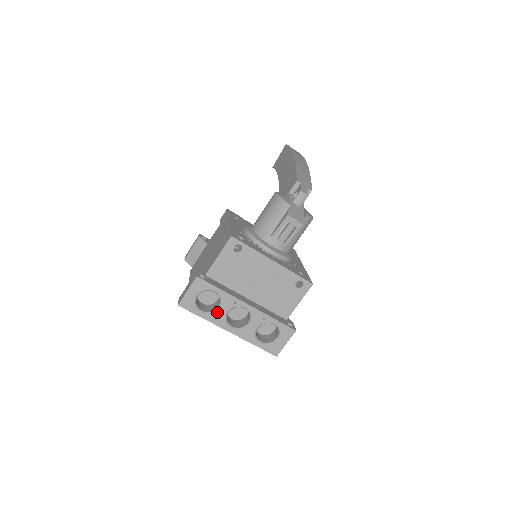
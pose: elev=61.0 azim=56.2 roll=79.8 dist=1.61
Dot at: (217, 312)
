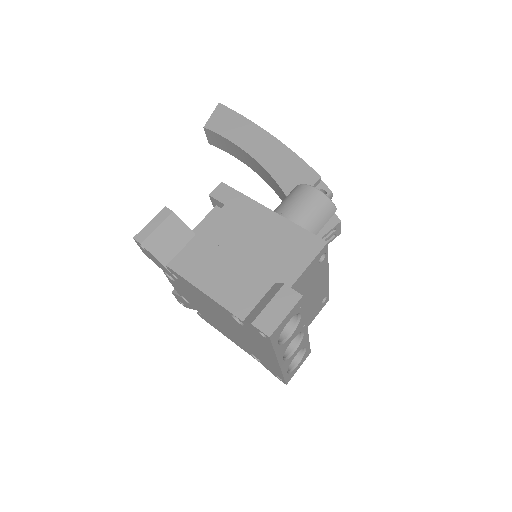
Dot at: (287, 341)
